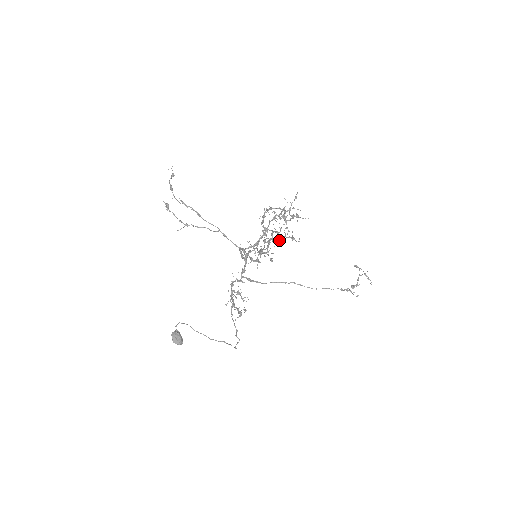
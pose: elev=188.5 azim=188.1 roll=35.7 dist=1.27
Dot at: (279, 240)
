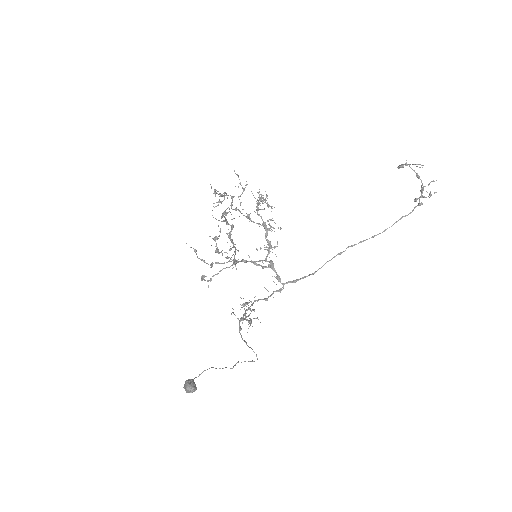
Dot at: (231, 226)
